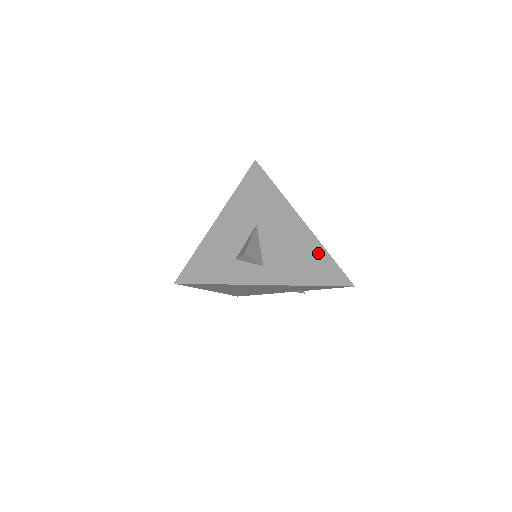
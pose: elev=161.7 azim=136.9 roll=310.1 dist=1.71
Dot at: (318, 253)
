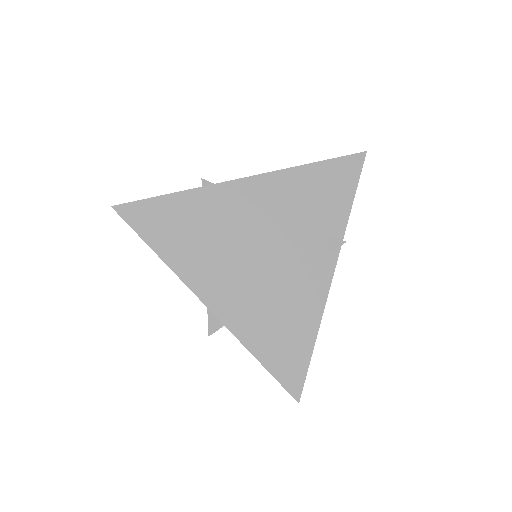
Dot at: occluded
